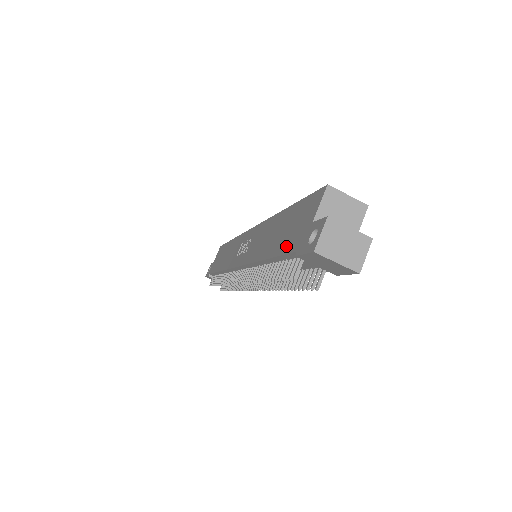
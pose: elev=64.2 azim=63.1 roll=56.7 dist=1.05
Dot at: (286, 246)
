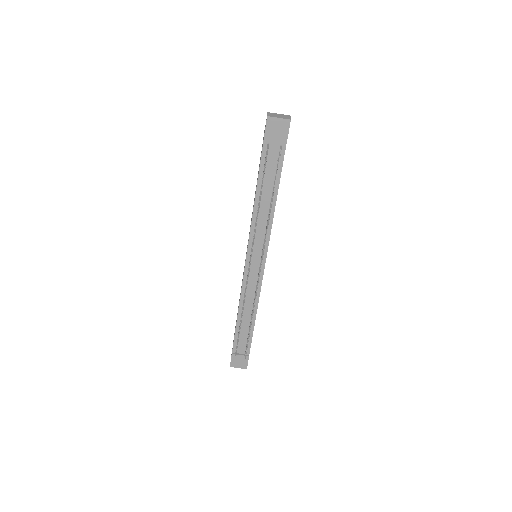
Dot at: (260, 159)
